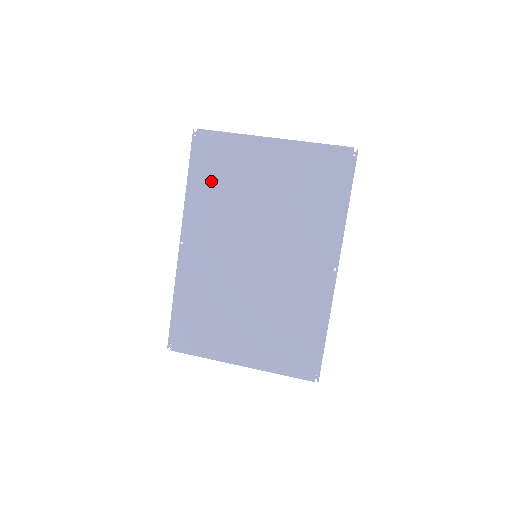
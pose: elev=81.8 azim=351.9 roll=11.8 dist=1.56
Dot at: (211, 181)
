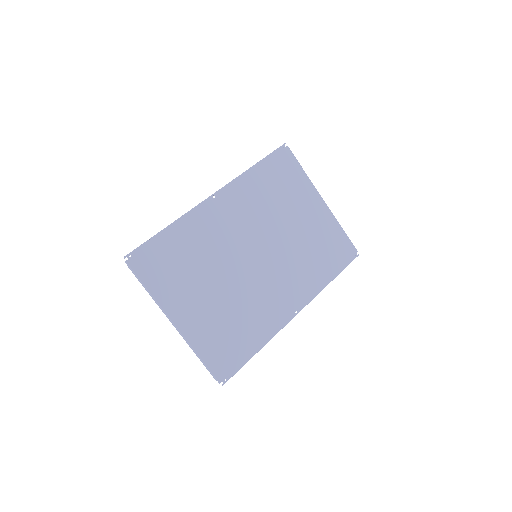
Dot at: (269, 182)
